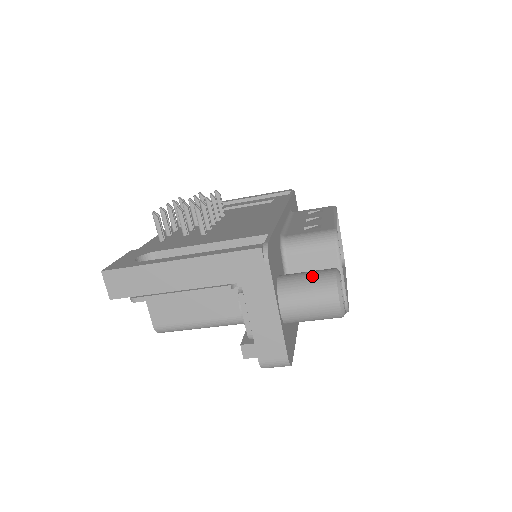
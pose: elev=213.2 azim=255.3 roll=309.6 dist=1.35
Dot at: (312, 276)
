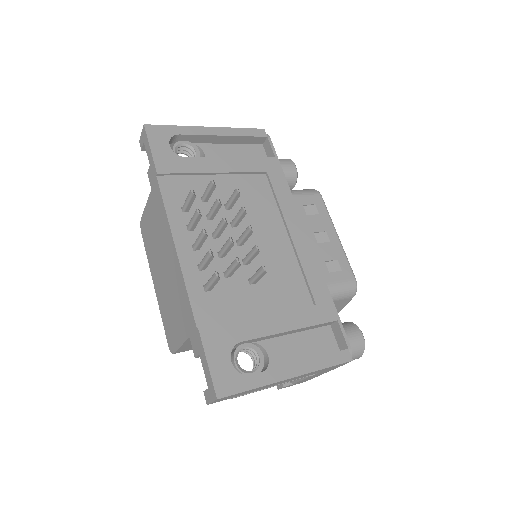
Dot at: (351, 345)
